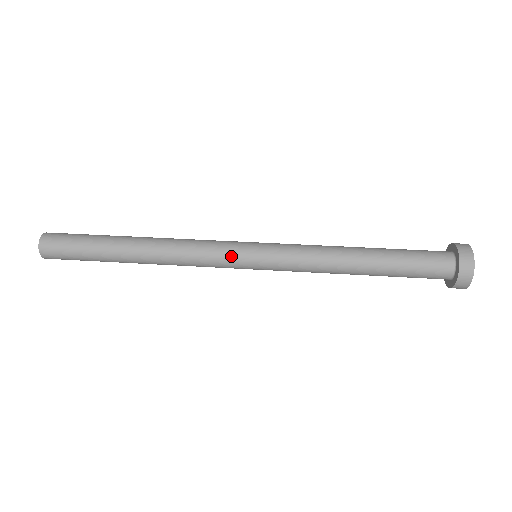
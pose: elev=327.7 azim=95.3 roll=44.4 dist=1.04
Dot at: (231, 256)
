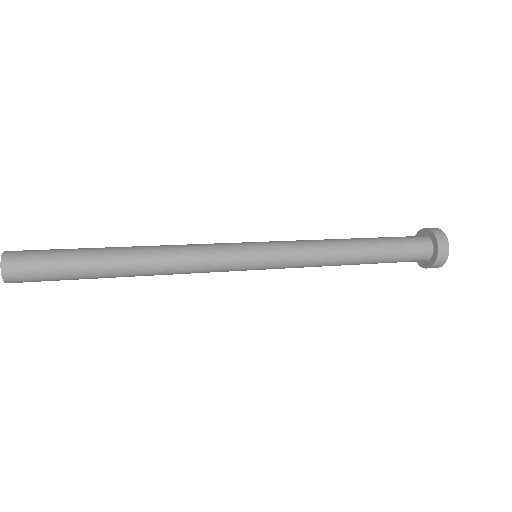
Dot at: (233, 245)
